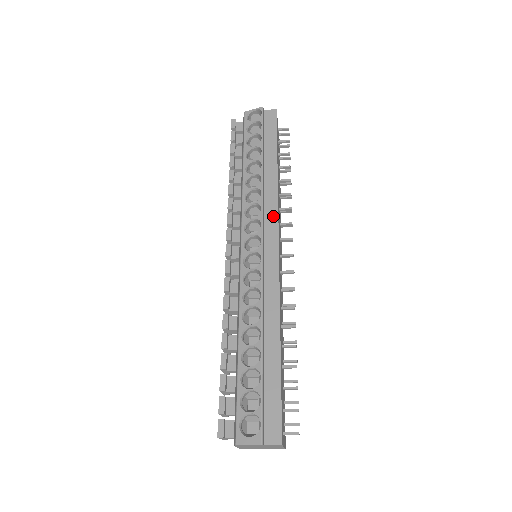
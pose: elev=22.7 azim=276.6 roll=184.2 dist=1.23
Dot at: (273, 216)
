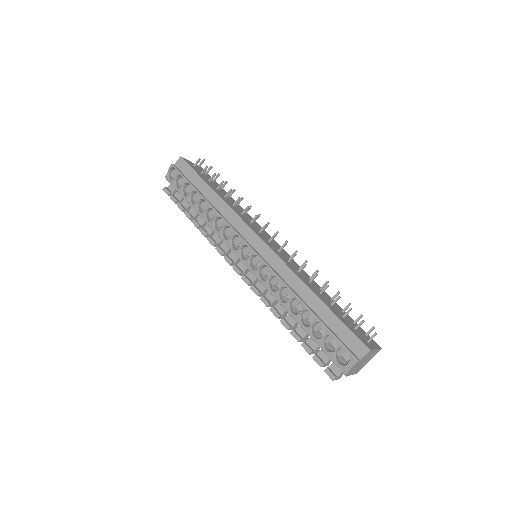
Dot at: (241, 224)
